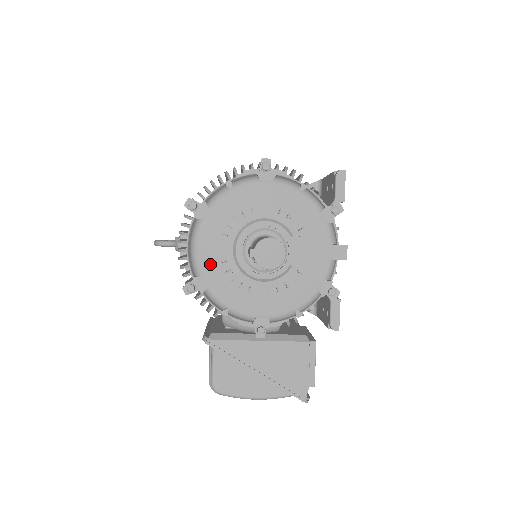
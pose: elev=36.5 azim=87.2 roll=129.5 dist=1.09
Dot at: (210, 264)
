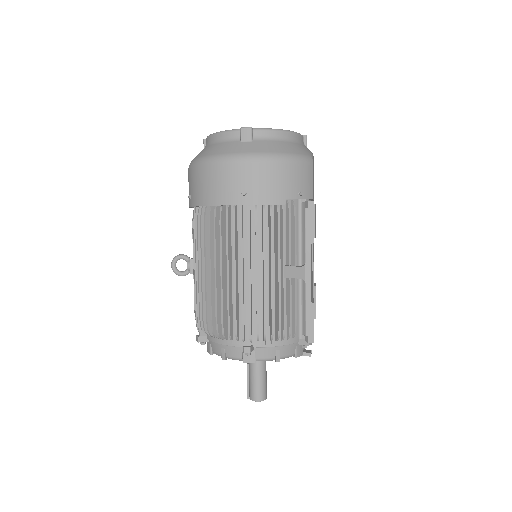
Dot at: occluded
